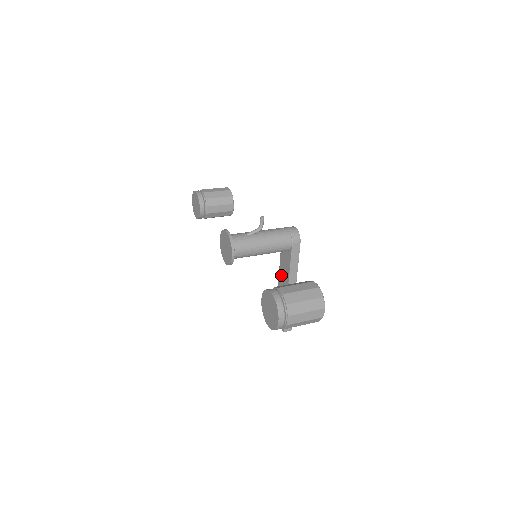
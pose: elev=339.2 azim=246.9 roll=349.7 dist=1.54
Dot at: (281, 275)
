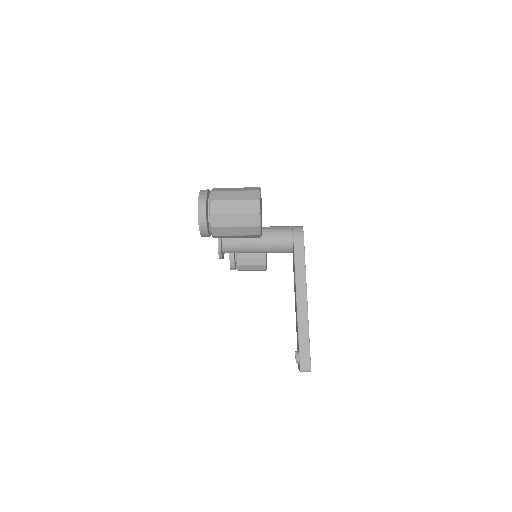
Dot at: occluded
